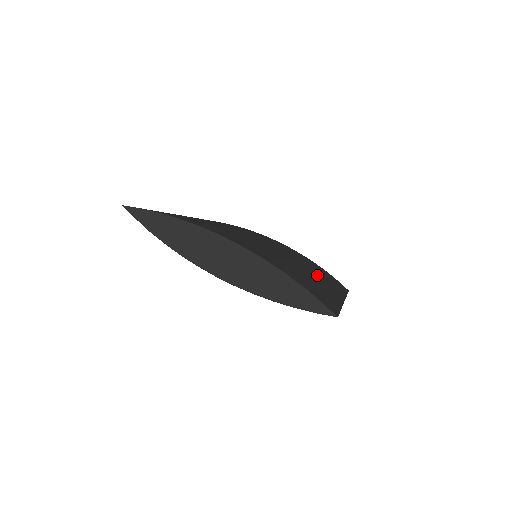
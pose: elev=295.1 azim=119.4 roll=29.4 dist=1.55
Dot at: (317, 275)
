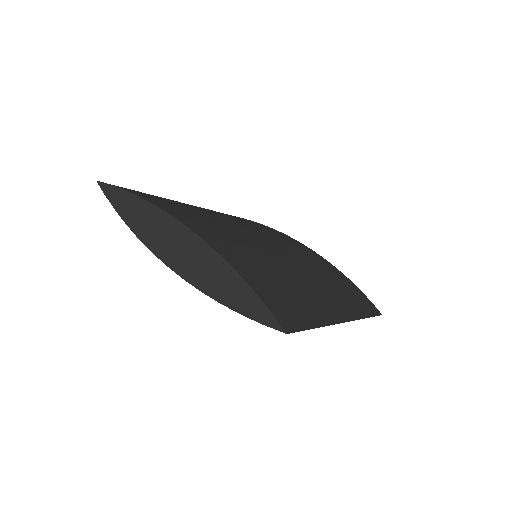
Dot at: (323, 287)
